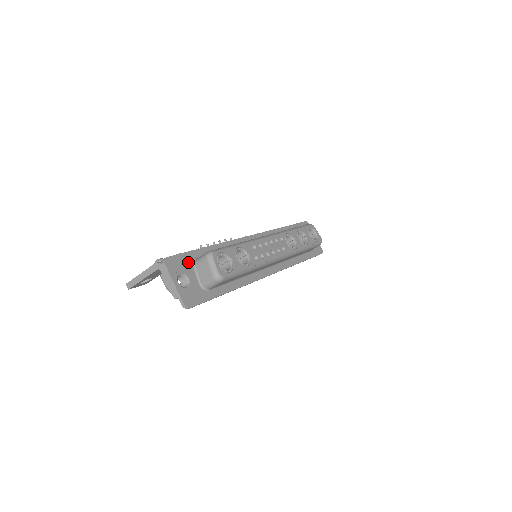
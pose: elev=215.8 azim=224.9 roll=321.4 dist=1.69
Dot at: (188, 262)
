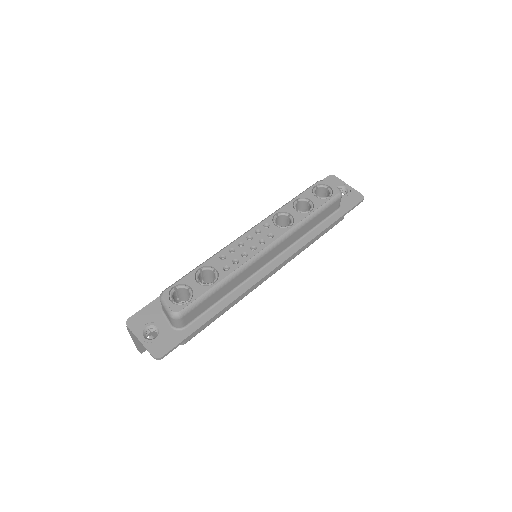
Dot at: (155, 310)
